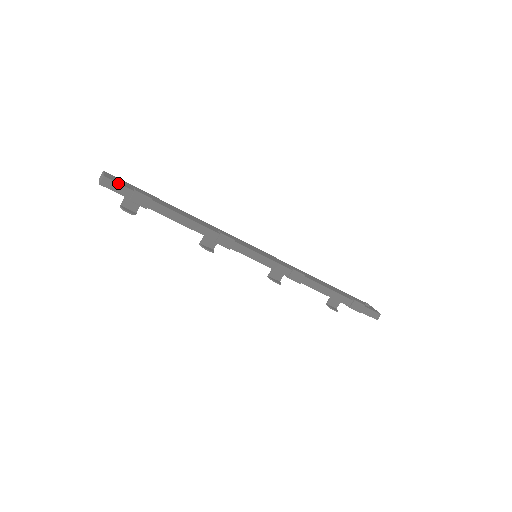
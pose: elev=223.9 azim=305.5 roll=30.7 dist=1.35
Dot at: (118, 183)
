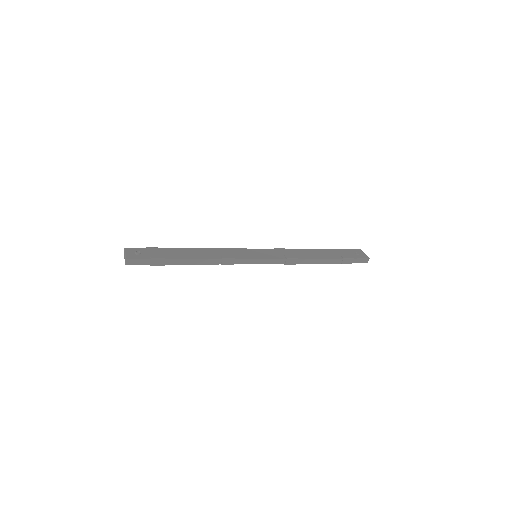
Dot at: (138, 259)
